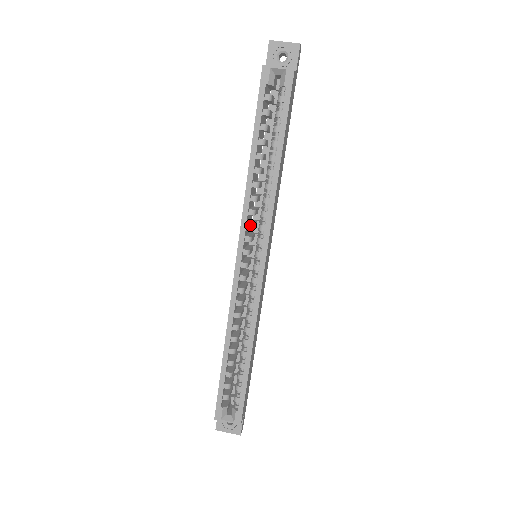
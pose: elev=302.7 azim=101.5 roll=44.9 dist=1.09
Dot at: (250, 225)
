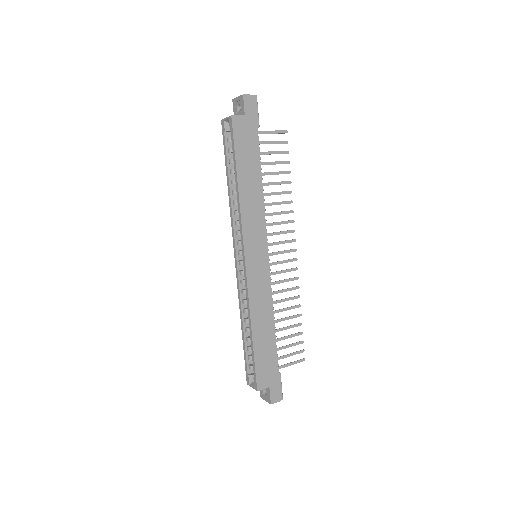
Dot at: (237, 232)
